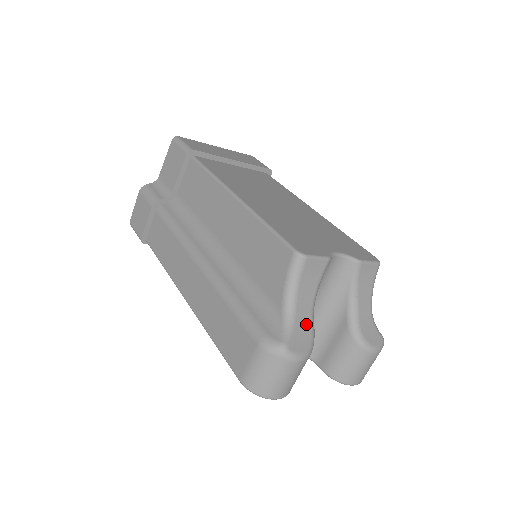
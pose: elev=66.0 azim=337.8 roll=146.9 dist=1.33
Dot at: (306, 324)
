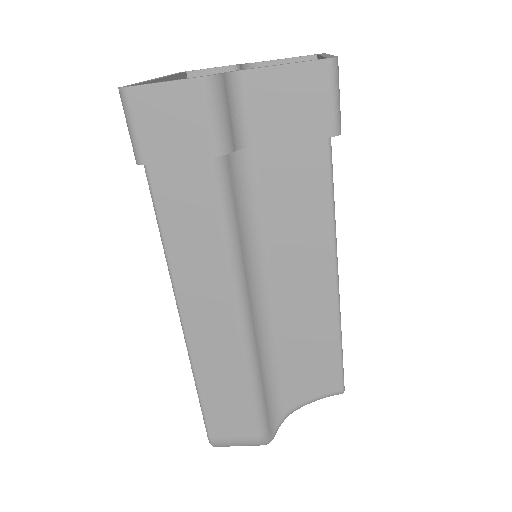
Dot at: occluded
